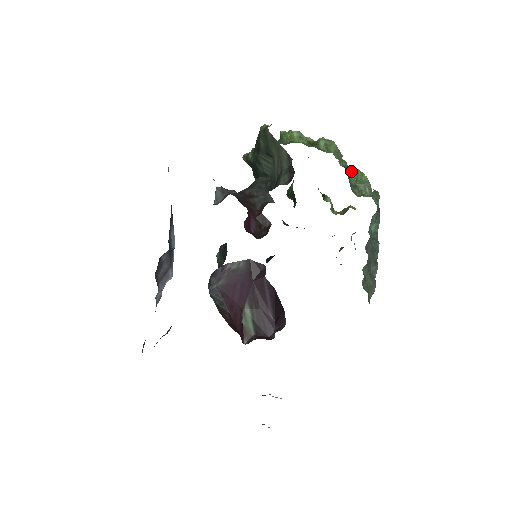
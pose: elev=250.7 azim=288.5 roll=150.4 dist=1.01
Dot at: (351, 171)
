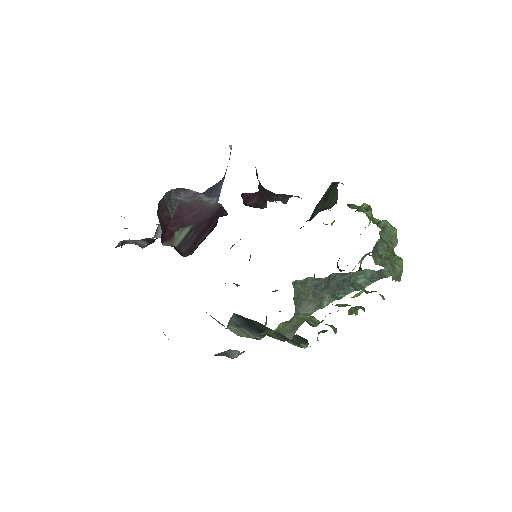
Dot at: (393, 254)
